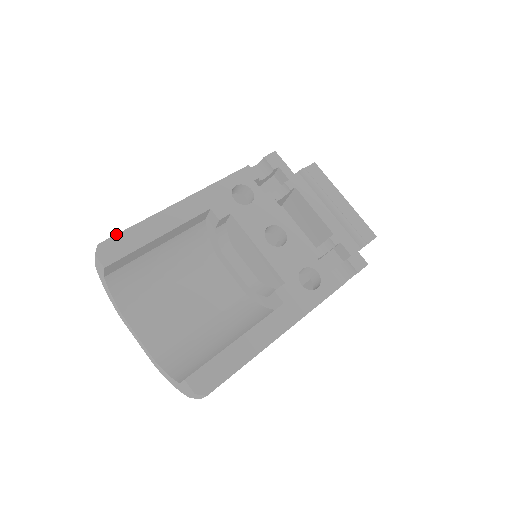
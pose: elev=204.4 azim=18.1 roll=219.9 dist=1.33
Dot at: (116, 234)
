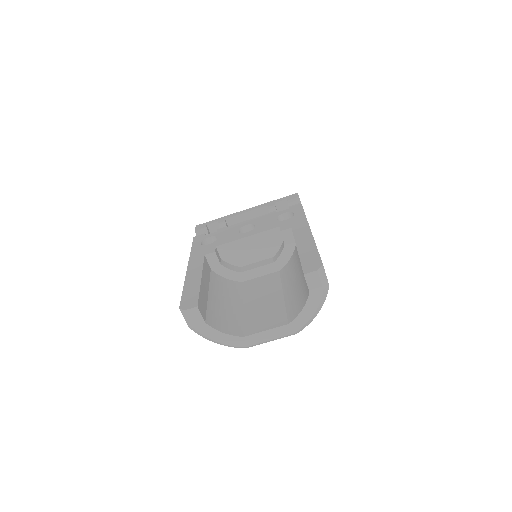
Dot at: (181, 299)
